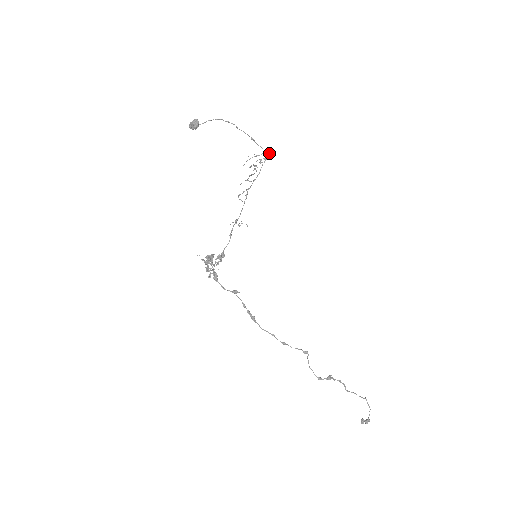
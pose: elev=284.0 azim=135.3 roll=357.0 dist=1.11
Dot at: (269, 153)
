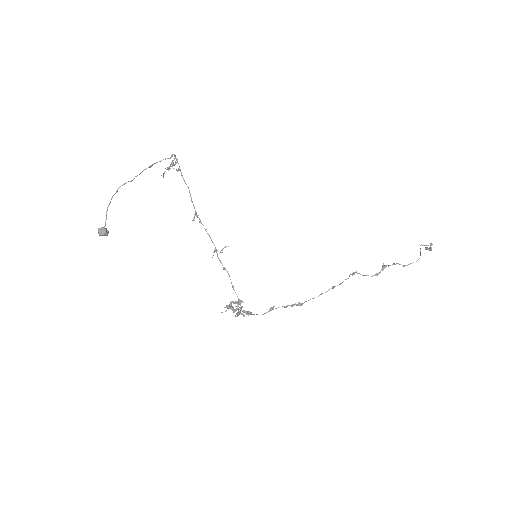
Dot at: occluded
